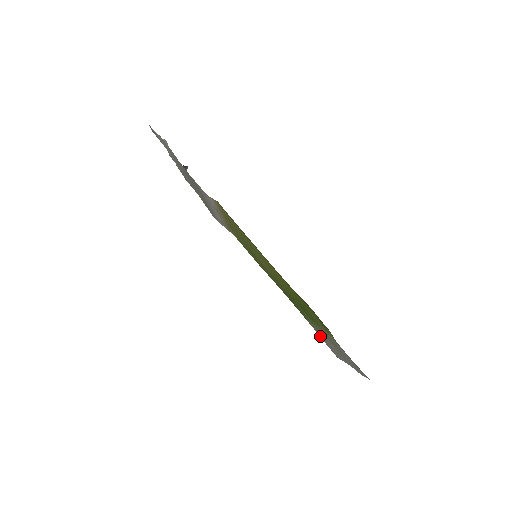
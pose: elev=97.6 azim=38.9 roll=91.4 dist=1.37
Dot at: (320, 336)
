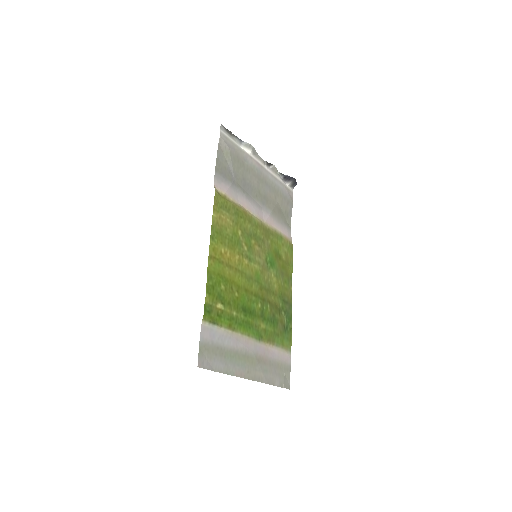
Dot at: (287, 361)
